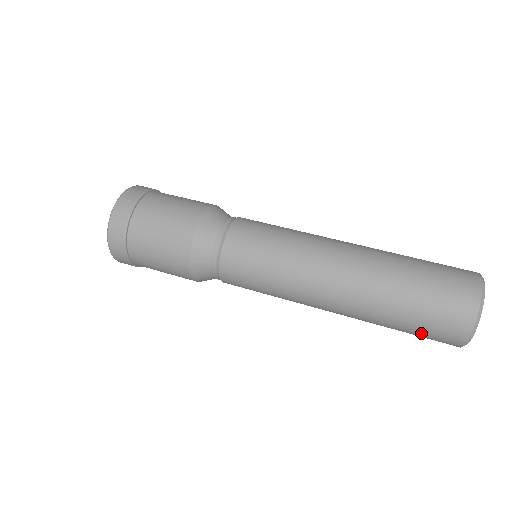
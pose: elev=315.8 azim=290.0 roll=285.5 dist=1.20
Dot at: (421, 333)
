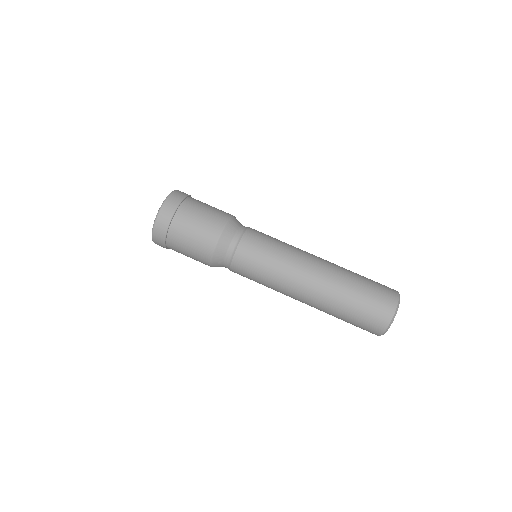
Dot at: (360, 320)
